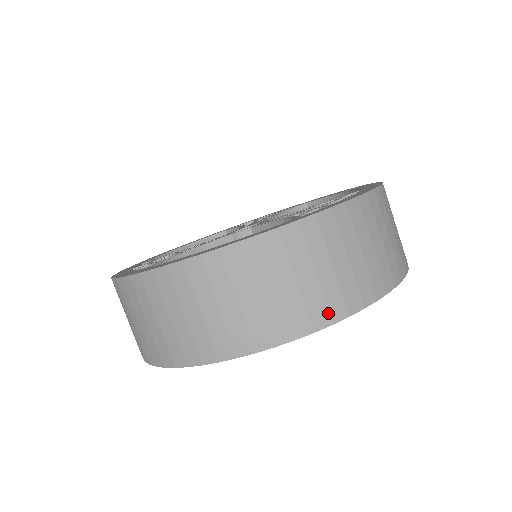
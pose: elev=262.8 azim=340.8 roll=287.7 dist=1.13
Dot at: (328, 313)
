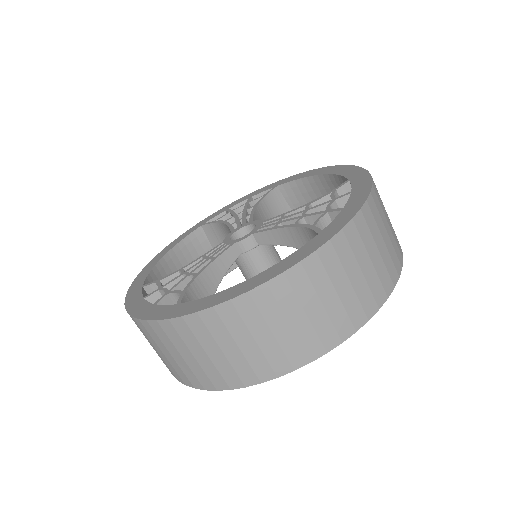
Dot at: (364, 312)
